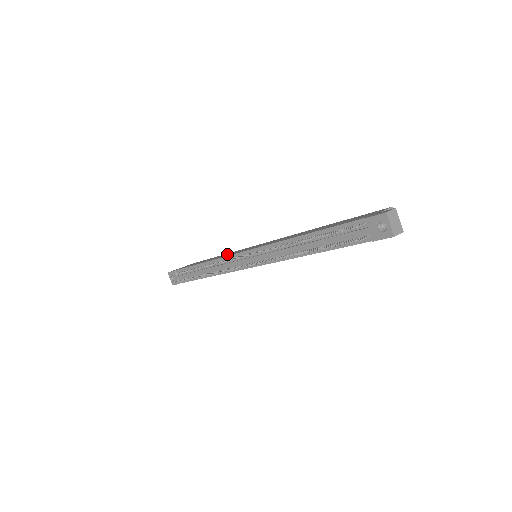
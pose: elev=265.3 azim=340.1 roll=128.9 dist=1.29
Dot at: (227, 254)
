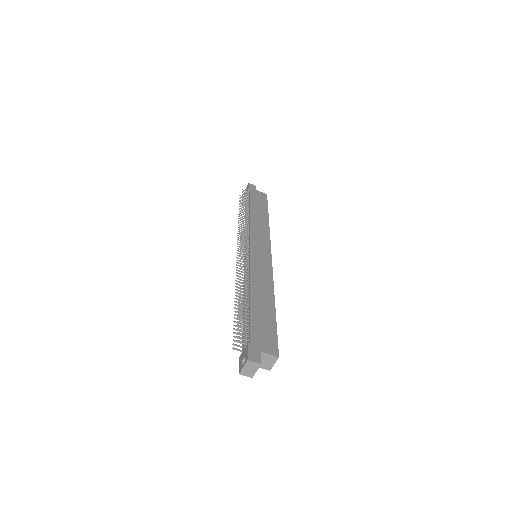
Dot at: (261, 227)
